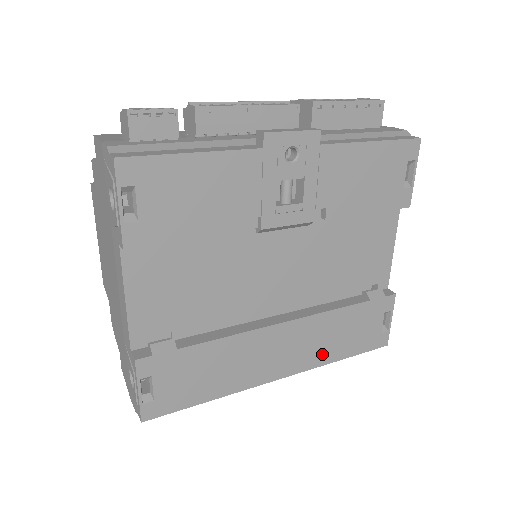
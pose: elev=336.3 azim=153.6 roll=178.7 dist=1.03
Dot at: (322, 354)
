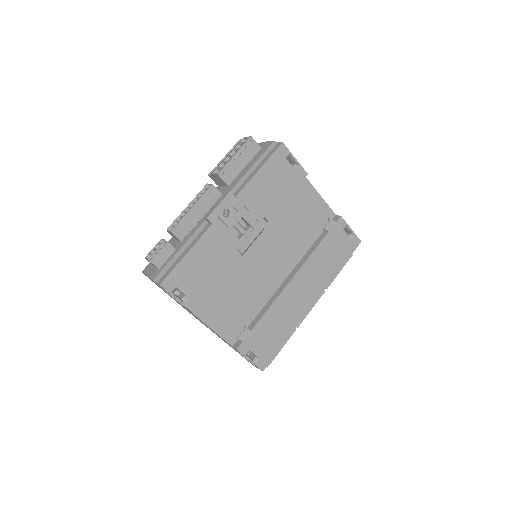
Dot at: (326, 276)
